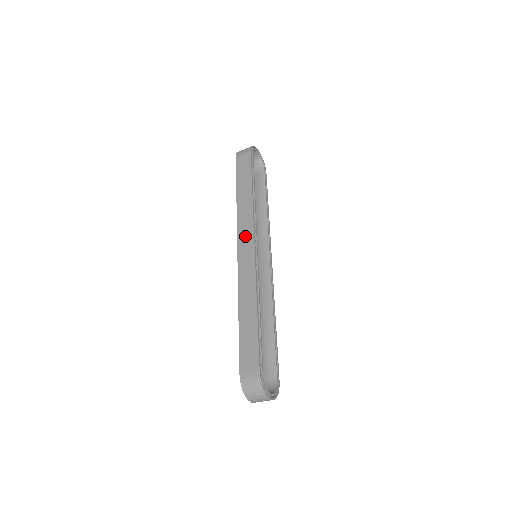
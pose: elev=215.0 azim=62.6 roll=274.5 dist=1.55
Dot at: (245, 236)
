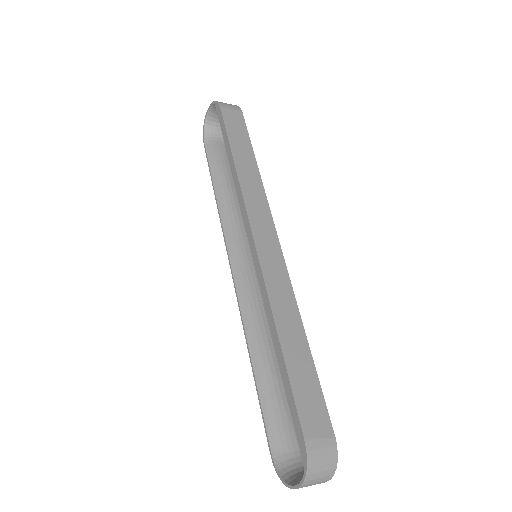
Dot at: (262, 223)
